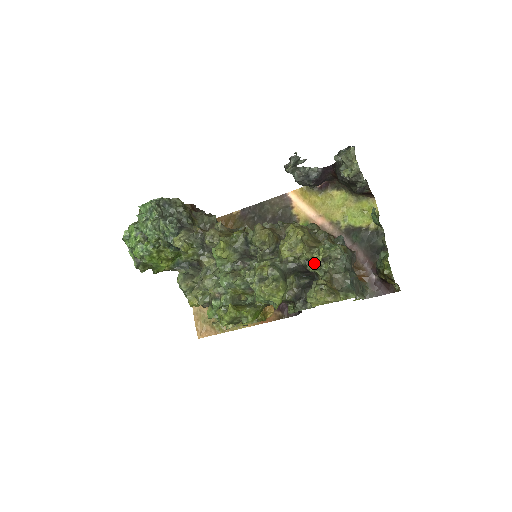
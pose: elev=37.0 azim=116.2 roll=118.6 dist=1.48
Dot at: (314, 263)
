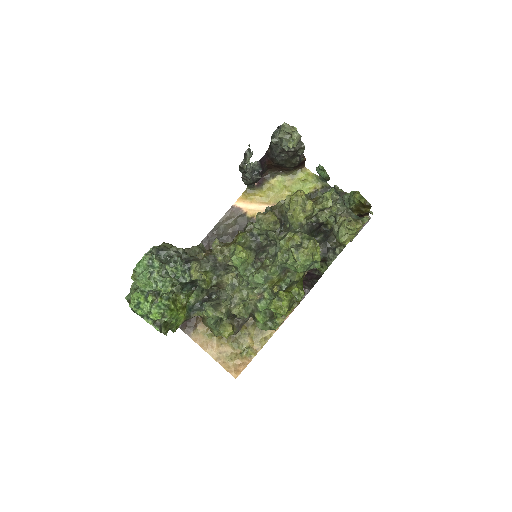
Dot at: (323, 213)
